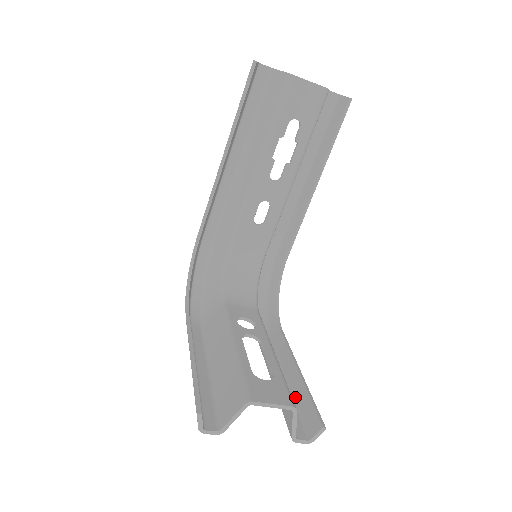
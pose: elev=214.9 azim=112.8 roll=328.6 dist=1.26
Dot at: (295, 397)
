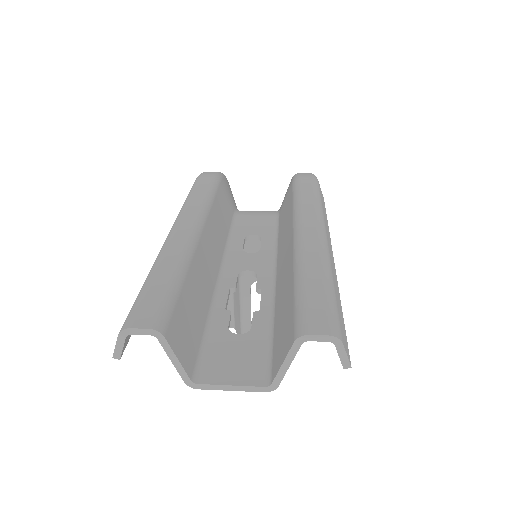
Dot at: occluded
